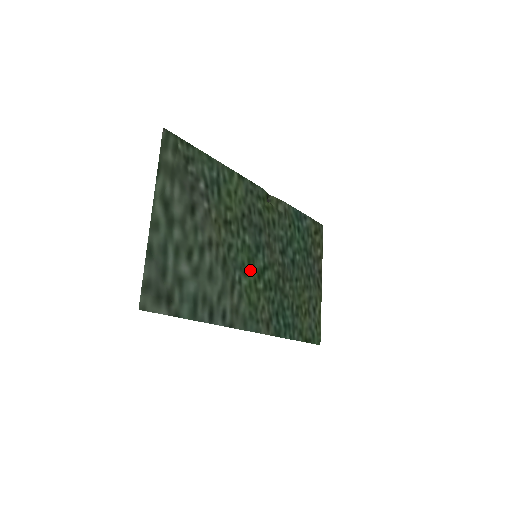
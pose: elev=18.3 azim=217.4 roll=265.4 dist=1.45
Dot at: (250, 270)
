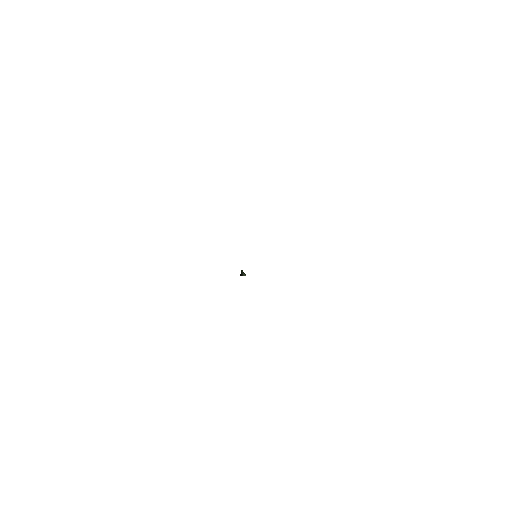
Dot at: occluded
